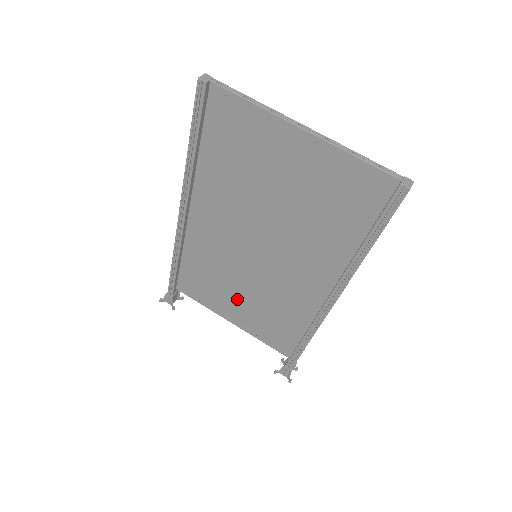
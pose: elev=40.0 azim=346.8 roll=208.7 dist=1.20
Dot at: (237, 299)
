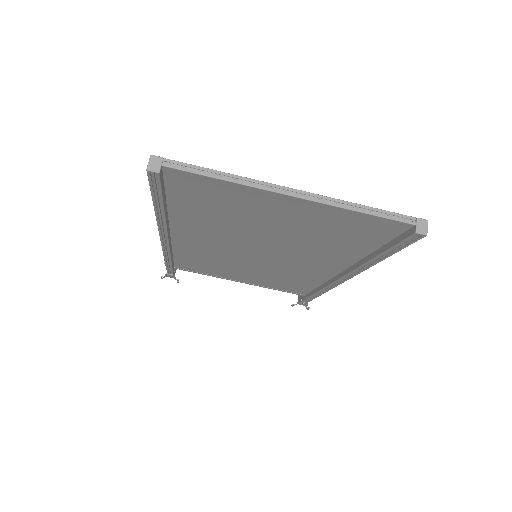
Dot at: (242, 273)
